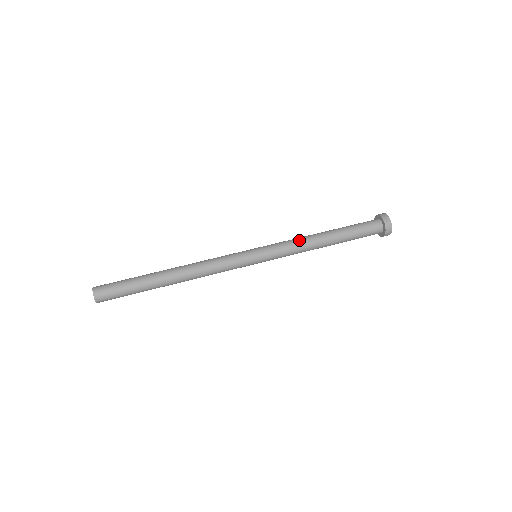
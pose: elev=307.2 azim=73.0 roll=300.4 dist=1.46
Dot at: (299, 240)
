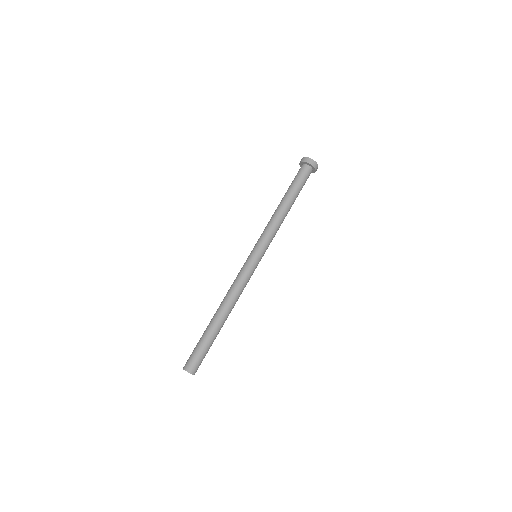
Dot at: (278, 226)
